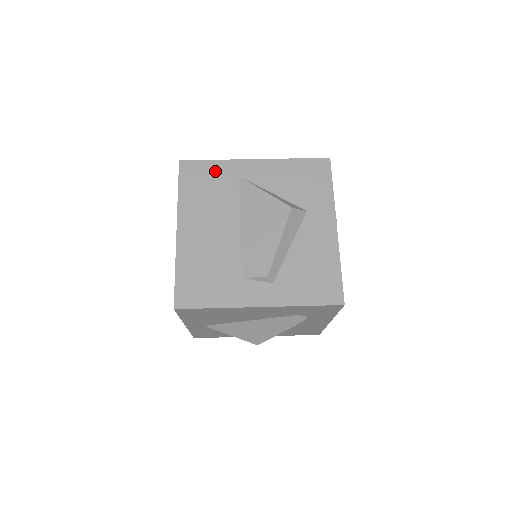
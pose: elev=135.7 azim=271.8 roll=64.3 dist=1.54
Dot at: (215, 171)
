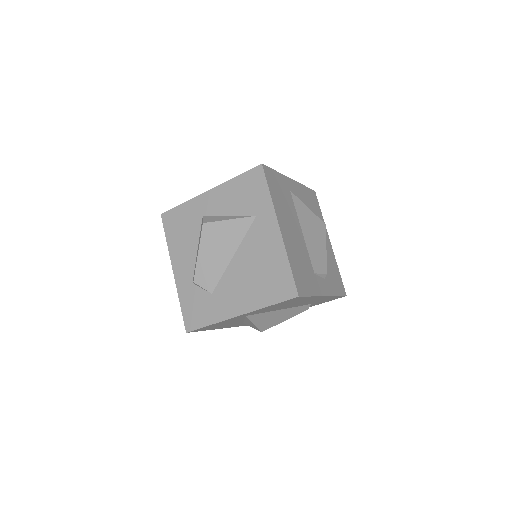
Dot at: (280, 181)
